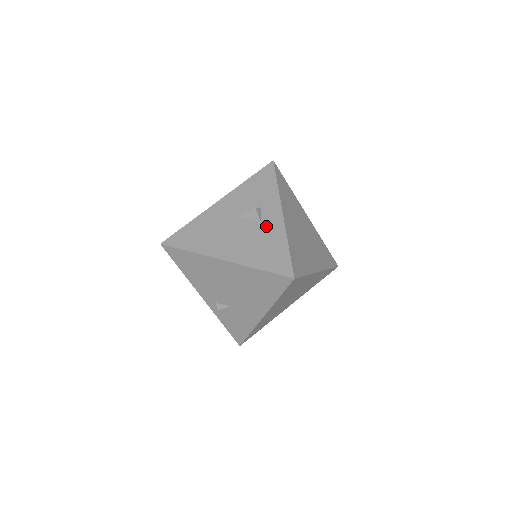
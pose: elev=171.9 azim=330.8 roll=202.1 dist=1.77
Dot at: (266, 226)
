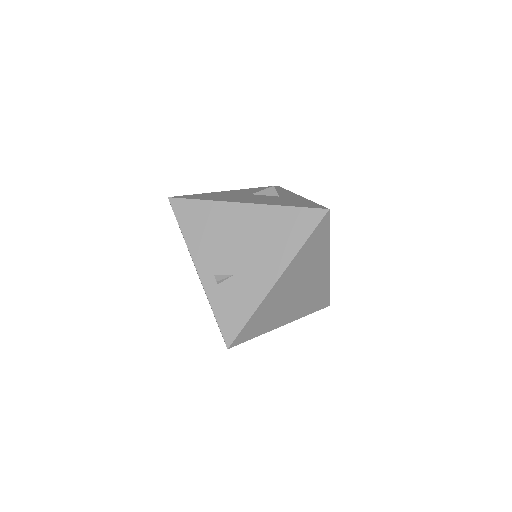
Dot at: (285, 197)
